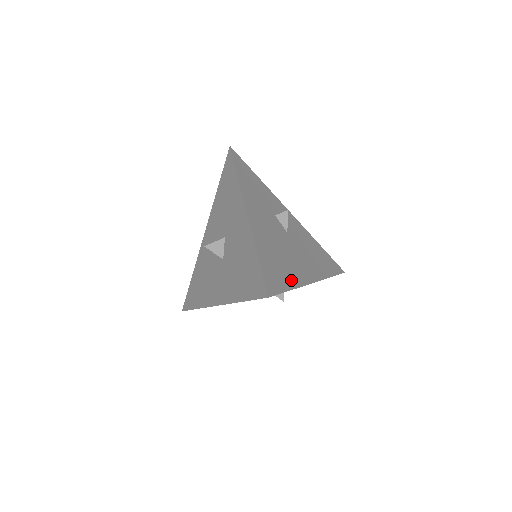
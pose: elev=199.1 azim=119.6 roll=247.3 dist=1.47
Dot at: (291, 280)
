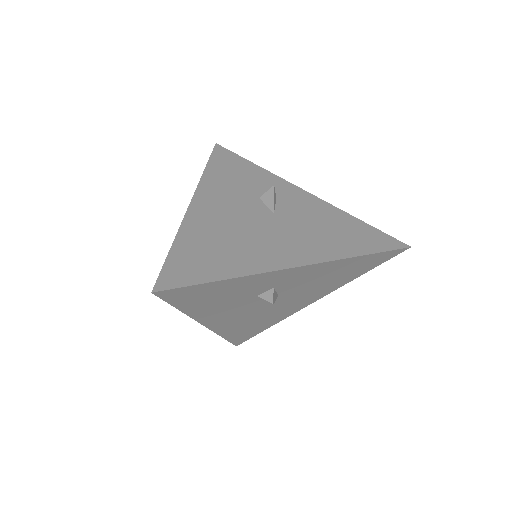
Dot at: (233, 268)
